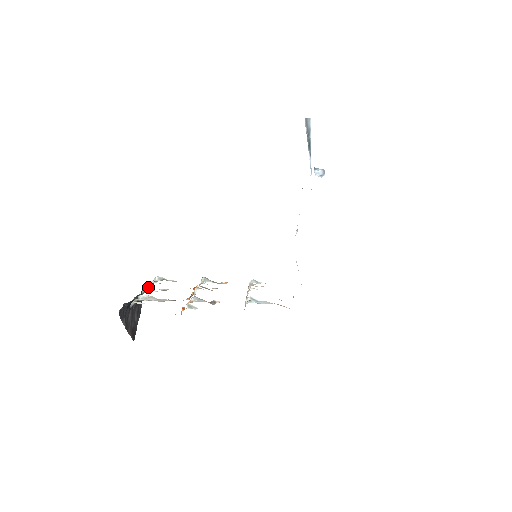
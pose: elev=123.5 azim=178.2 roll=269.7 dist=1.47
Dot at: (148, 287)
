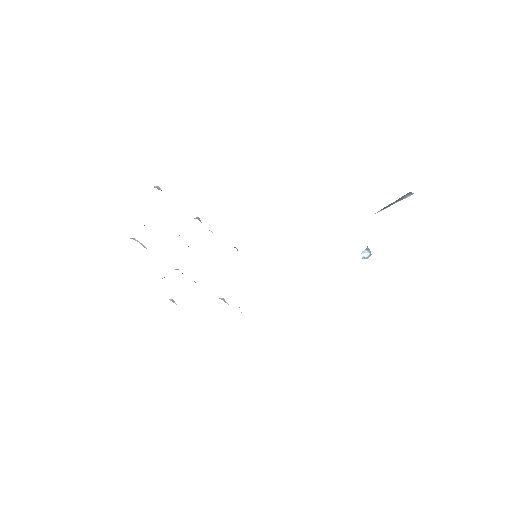
Dot at: occluded
